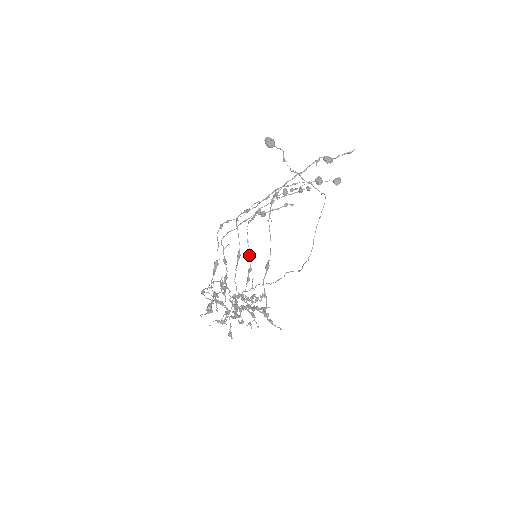
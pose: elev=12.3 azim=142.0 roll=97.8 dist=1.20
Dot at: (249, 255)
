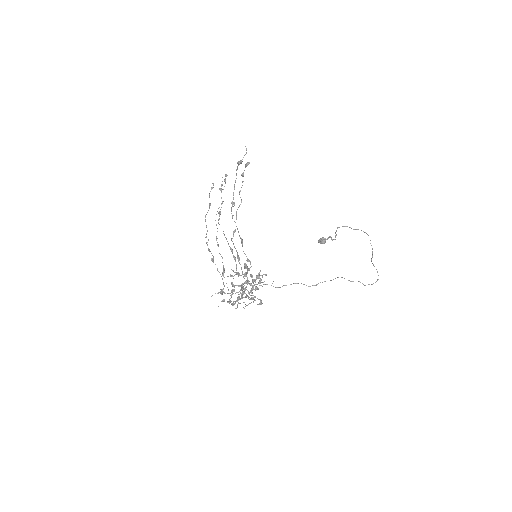
Dot at: (227, 241)
